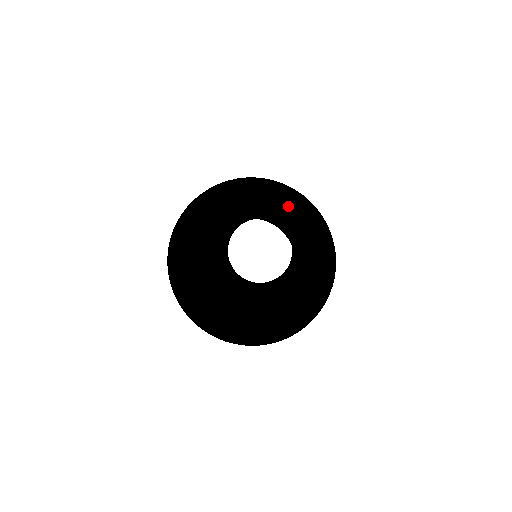
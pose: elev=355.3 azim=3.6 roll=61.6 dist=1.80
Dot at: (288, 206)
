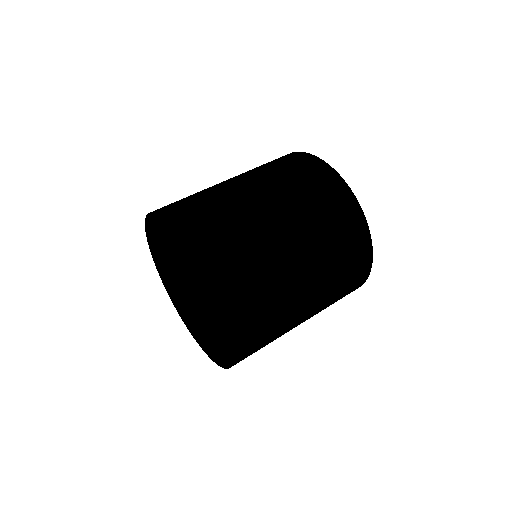
Dot at: (191, 265)
